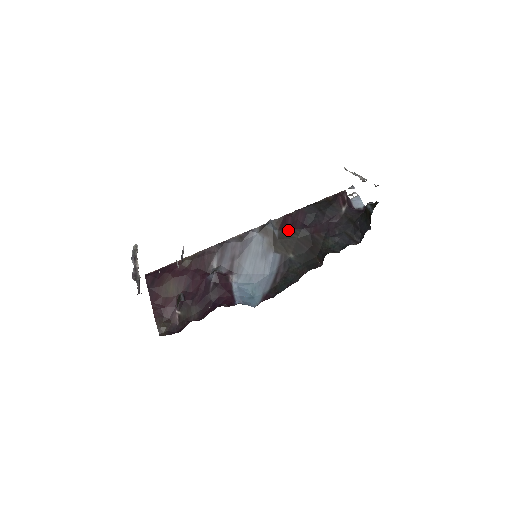
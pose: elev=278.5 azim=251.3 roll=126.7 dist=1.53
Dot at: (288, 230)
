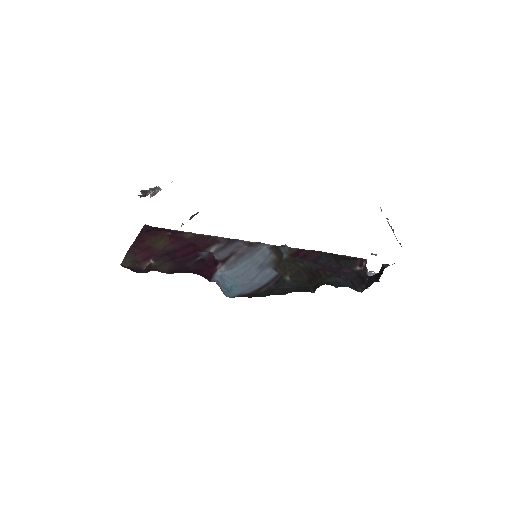
Dot at: (297, 258)
